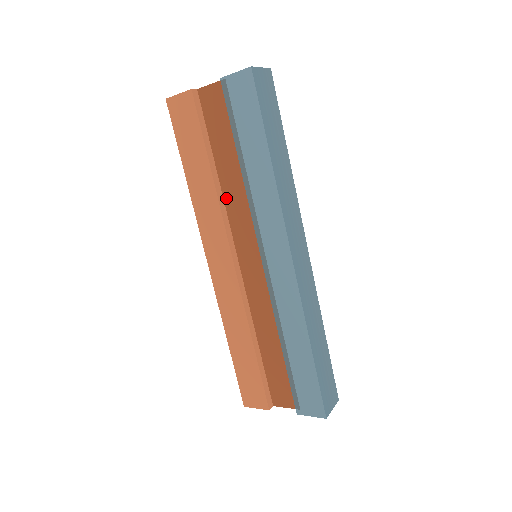
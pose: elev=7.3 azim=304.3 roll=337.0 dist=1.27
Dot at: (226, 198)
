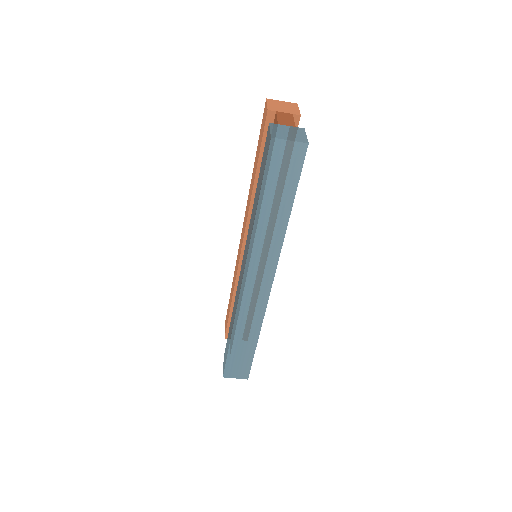
Dot at: occluded
